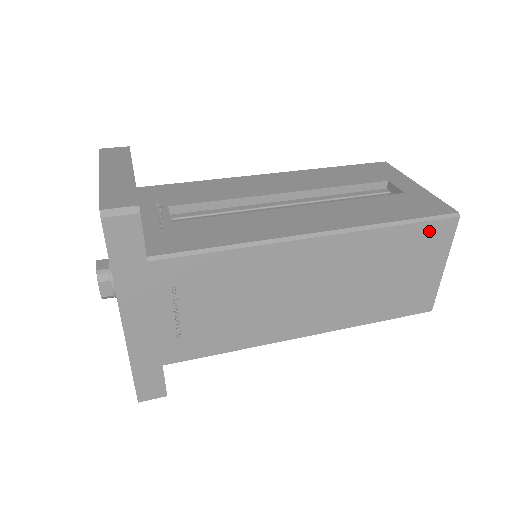
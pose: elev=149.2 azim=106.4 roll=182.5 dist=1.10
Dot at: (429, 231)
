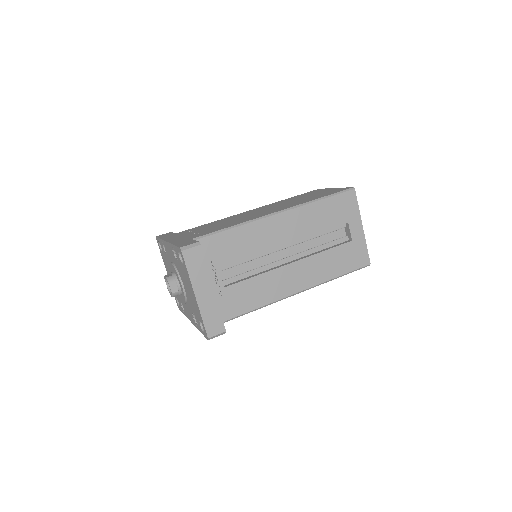
Dot at: occluded
